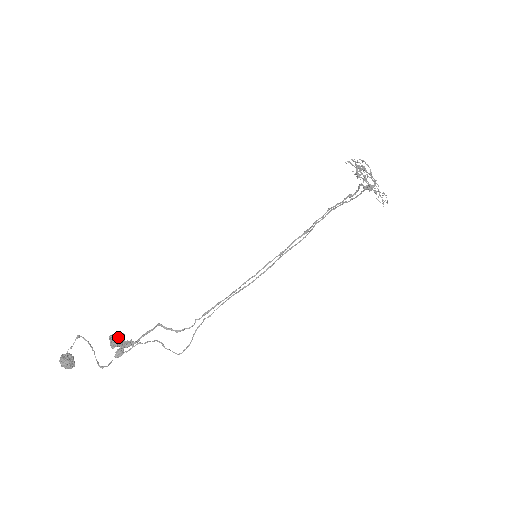
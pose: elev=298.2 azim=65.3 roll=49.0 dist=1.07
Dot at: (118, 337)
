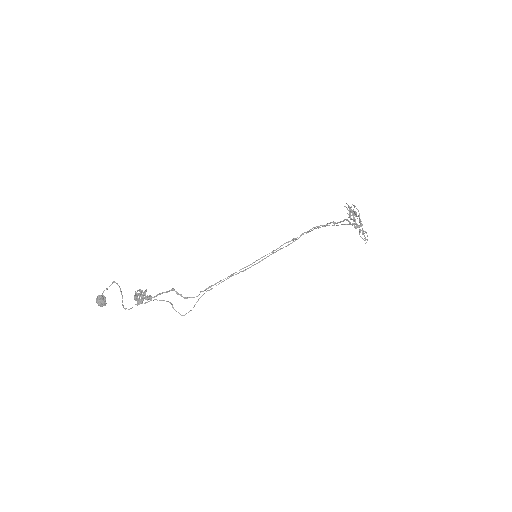
Dot at: (141, 292)
